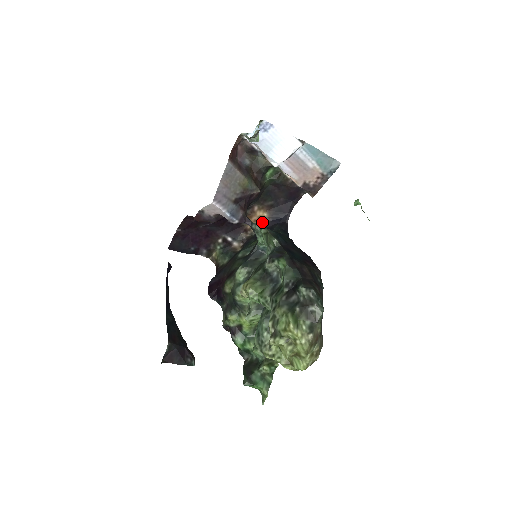
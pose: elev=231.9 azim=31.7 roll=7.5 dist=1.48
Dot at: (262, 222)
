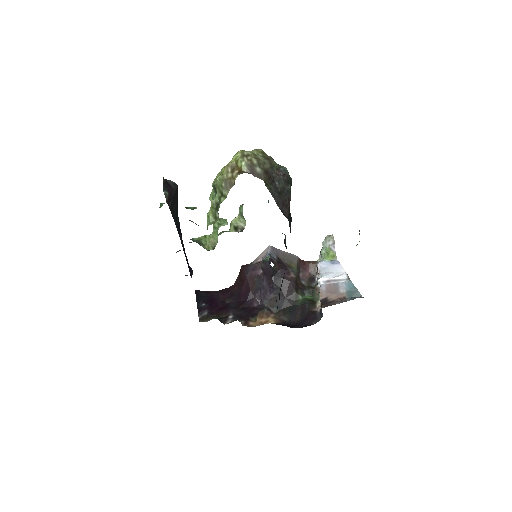
Dot at: occluded
